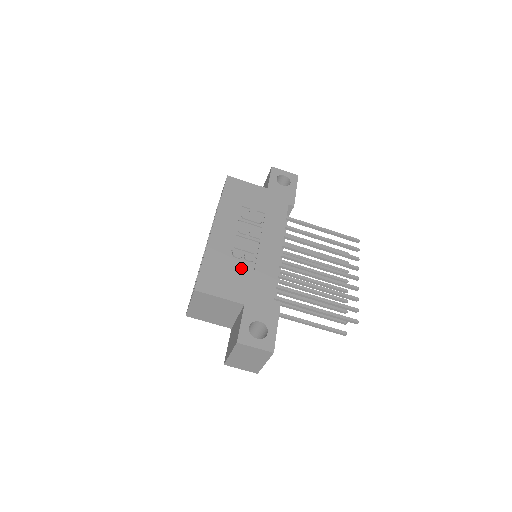
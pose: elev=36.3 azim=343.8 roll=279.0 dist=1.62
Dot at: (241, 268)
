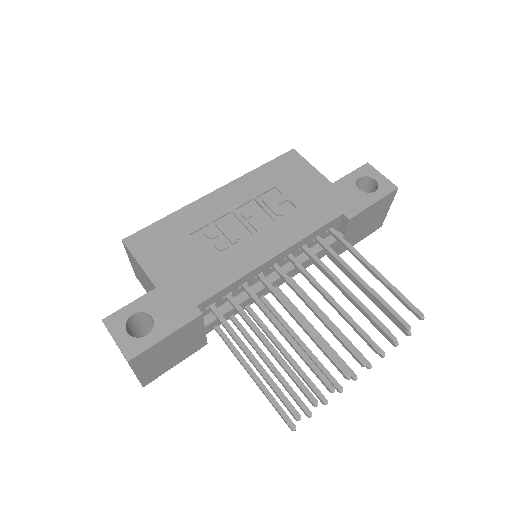
Dot at: (197, 248)
